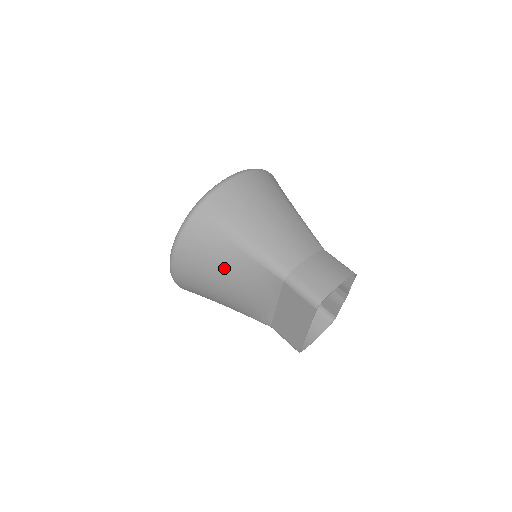
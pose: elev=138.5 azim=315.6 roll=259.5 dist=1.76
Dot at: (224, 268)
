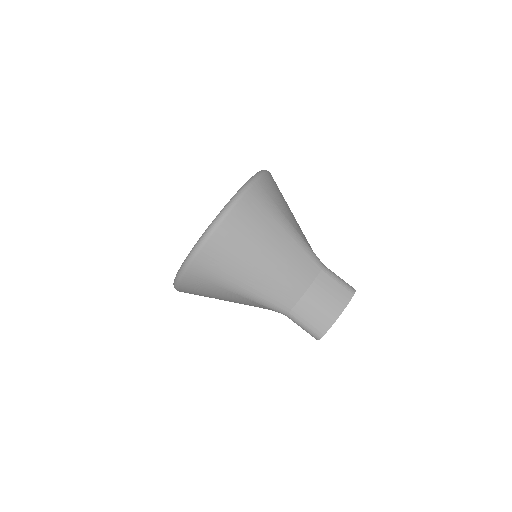
Dot at: (228, 300)
